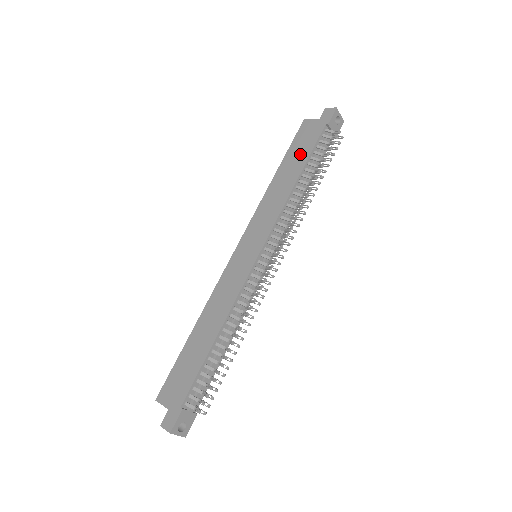
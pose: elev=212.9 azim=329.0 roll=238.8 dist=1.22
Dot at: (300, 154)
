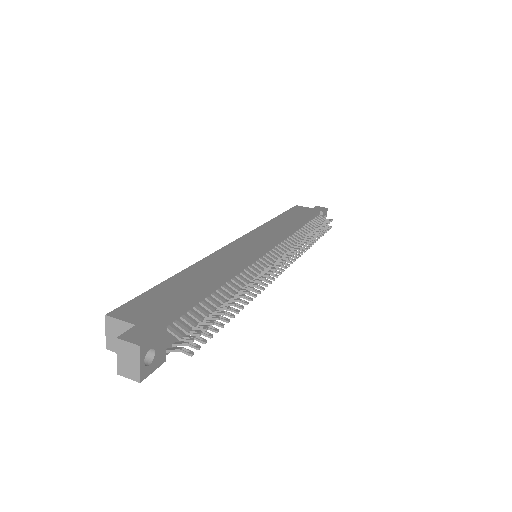
Dot at: (299, 216)
